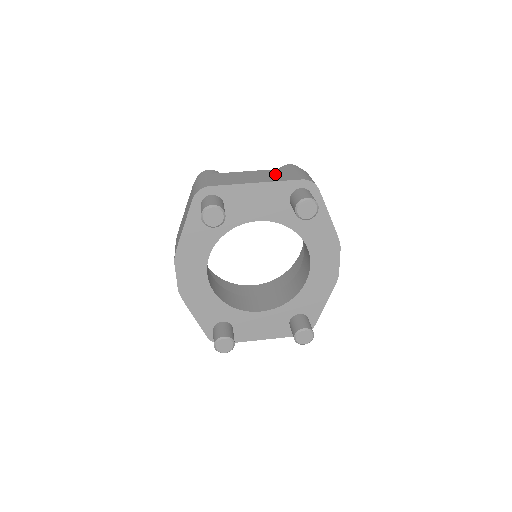
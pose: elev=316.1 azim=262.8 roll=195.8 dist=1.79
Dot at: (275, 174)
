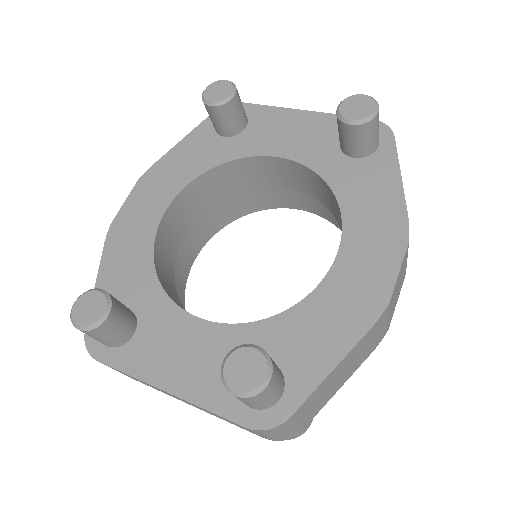
Dot at: occluded
